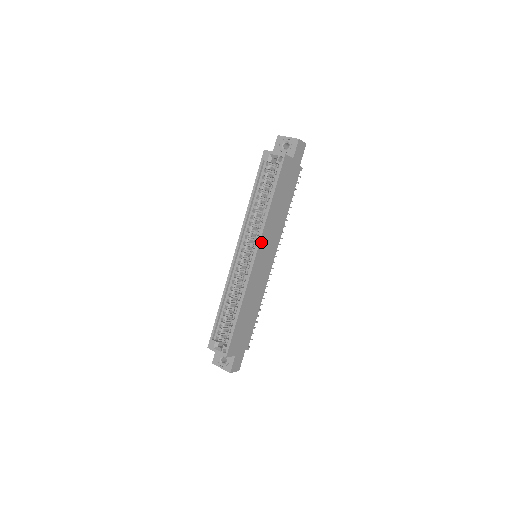
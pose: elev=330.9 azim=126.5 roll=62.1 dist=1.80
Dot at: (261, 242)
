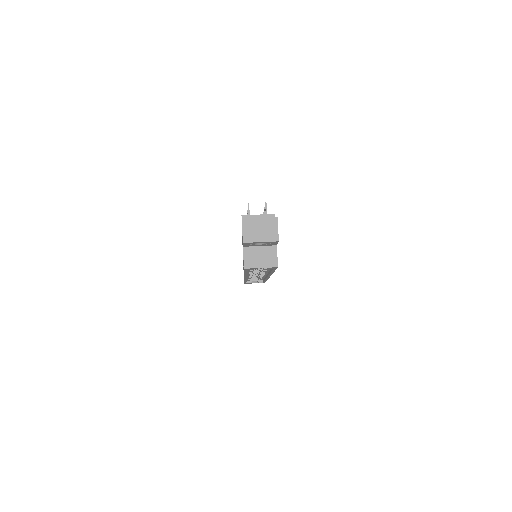
Dot at: occluded
